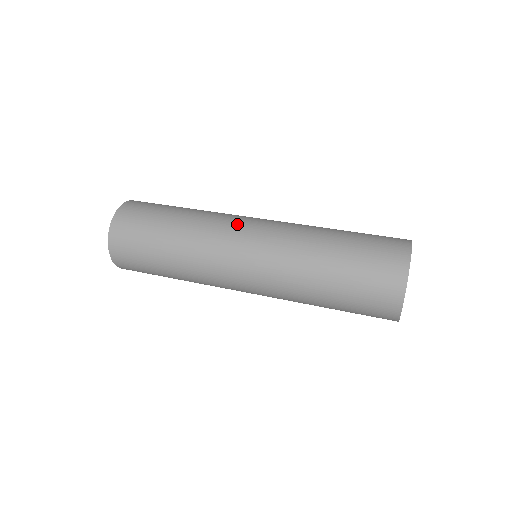
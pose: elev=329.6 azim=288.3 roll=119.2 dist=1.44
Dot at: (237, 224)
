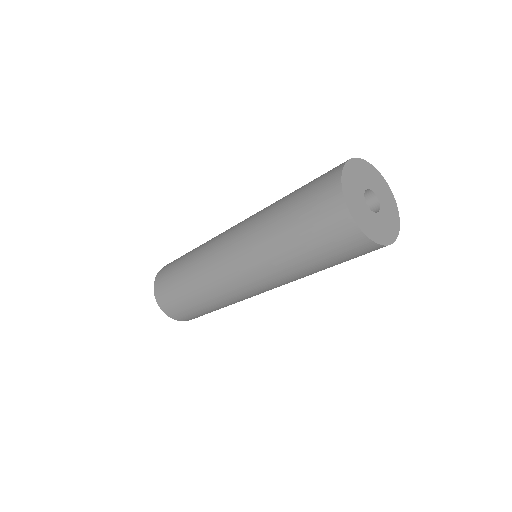
Dot at: occluded
